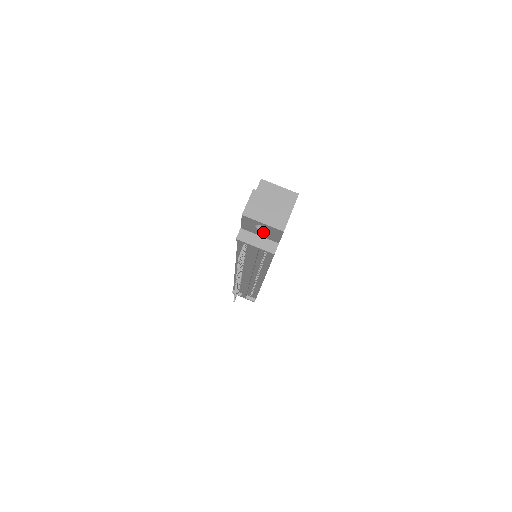
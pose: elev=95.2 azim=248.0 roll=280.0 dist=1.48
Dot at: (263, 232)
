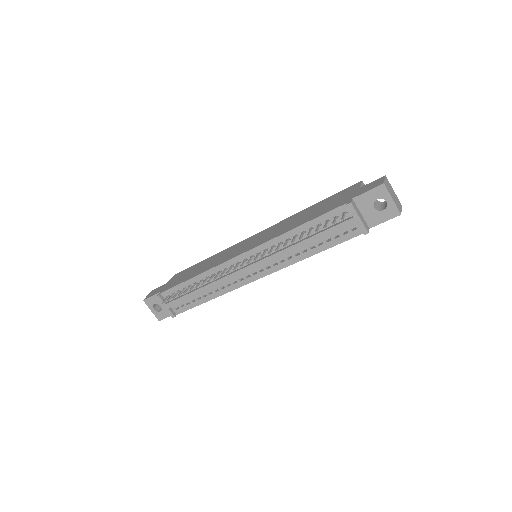
Dot at: (373, 210)
